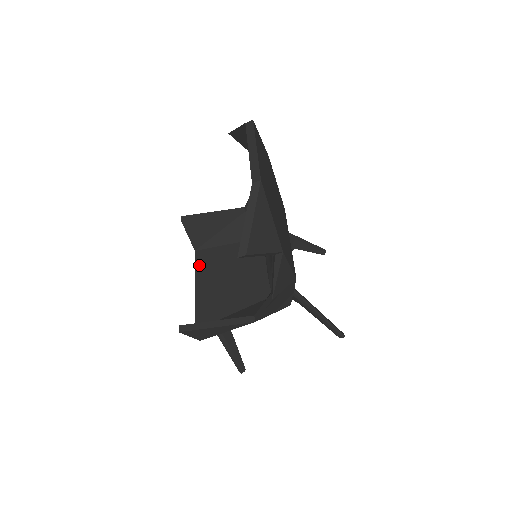
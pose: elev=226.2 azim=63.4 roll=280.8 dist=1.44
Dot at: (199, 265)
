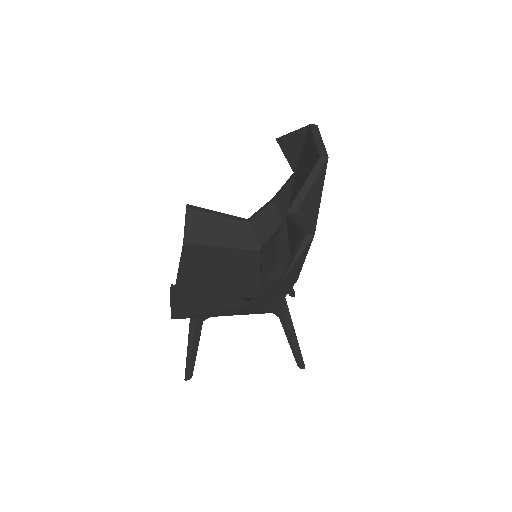
Dot at: (186, 255)
